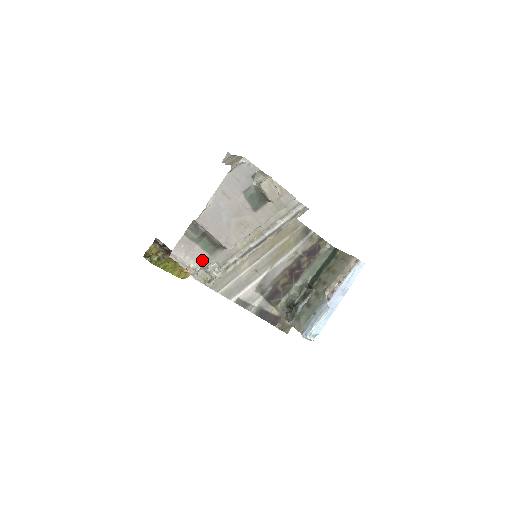
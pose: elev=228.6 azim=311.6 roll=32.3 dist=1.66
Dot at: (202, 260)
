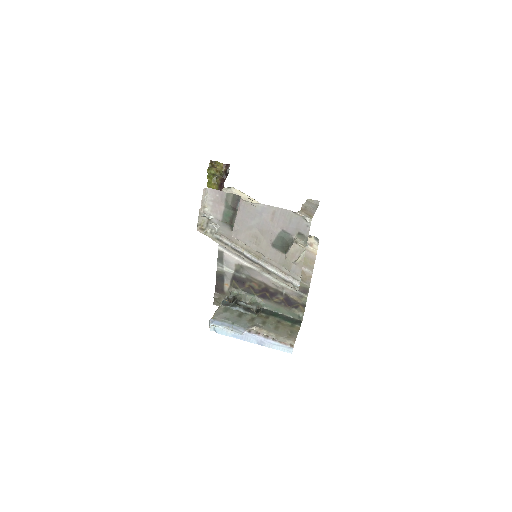
Dot at: (215, 216)
